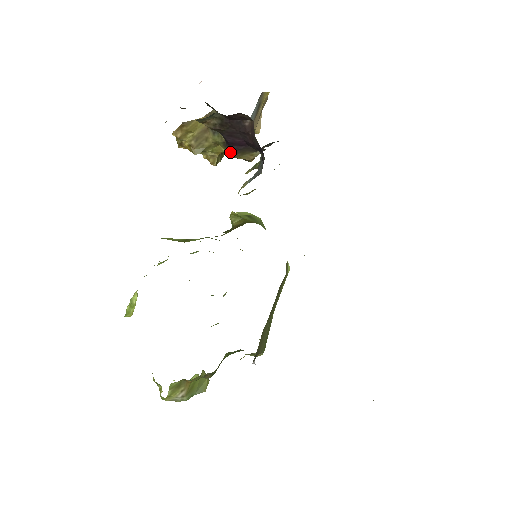
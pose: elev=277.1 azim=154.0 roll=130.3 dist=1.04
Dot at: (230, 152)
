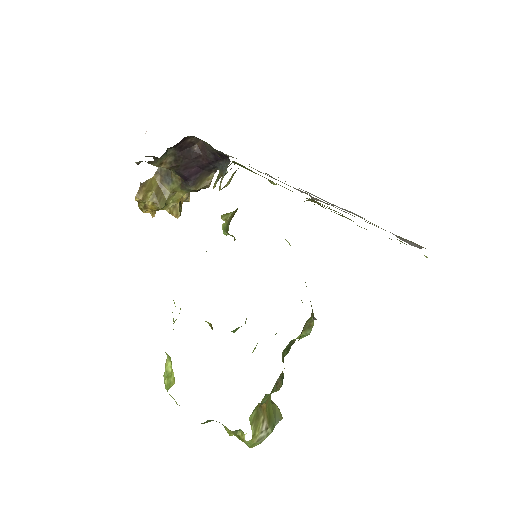
Dot at: (190, 186)
